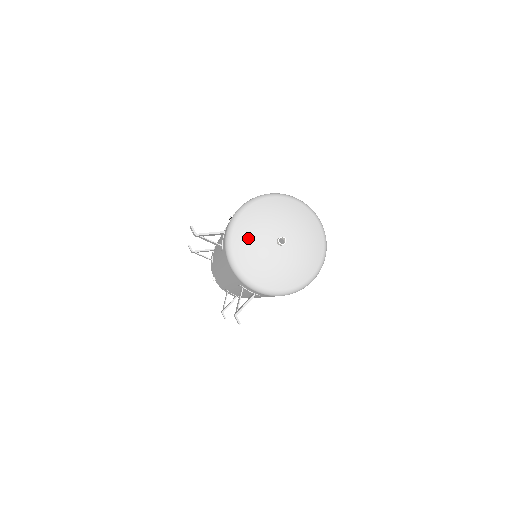
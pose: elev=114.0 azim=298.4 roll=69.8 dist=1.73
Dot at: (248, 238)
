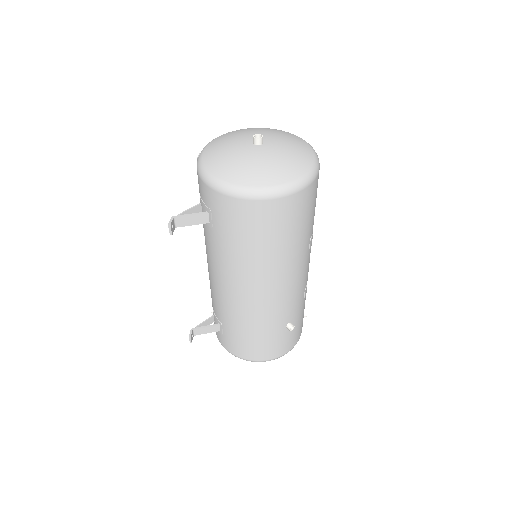
Dot at: (230, 136)
